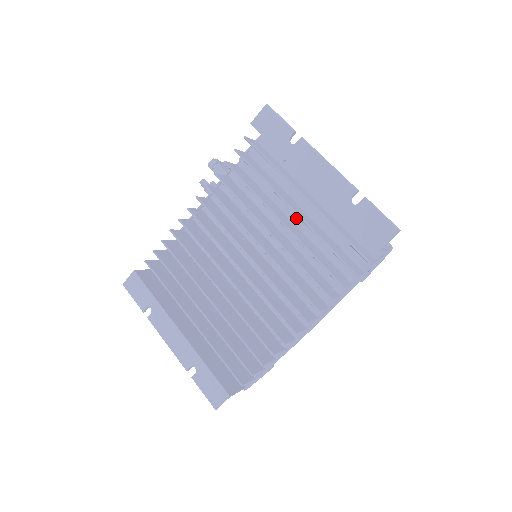
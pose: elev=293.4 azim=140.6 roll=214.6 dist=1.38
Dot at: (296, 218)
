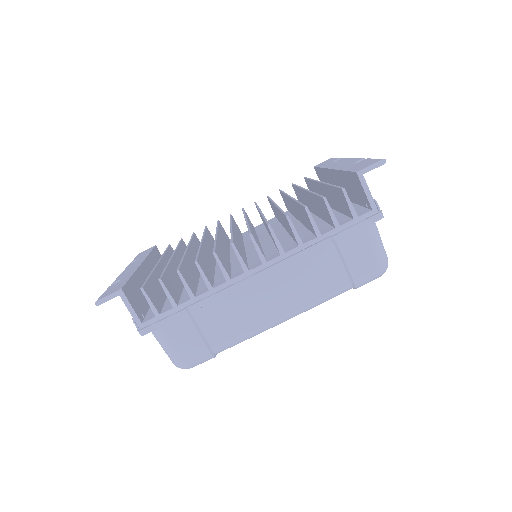
Dot at: occluded
